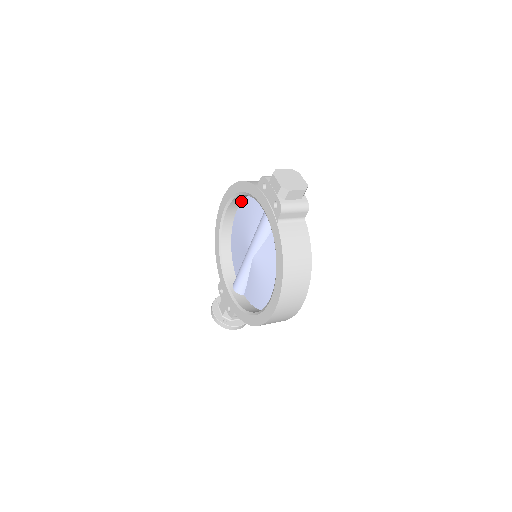
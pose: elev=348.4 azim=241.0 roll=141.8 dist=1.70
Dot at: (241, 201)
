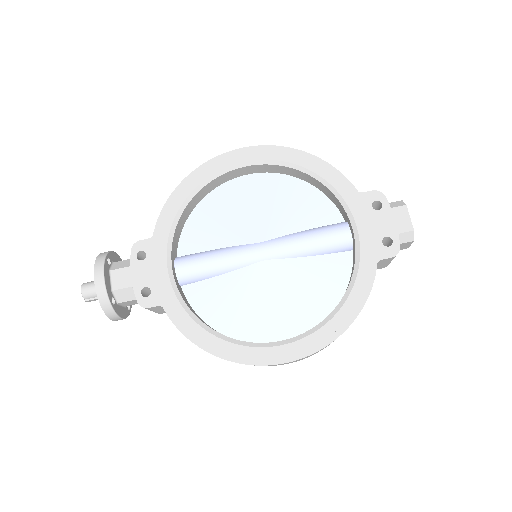
Dot at: (275, 172)
